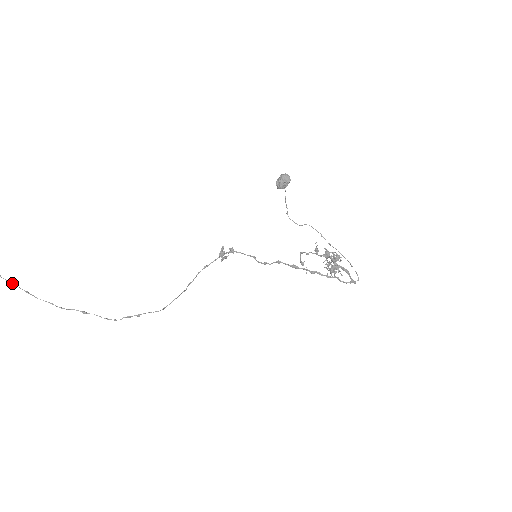
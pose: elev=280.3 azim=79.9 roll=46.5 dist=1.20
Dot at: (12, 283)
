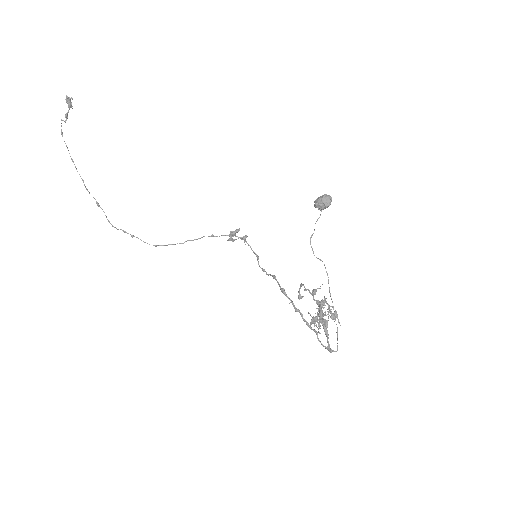
Dot at: occluded
